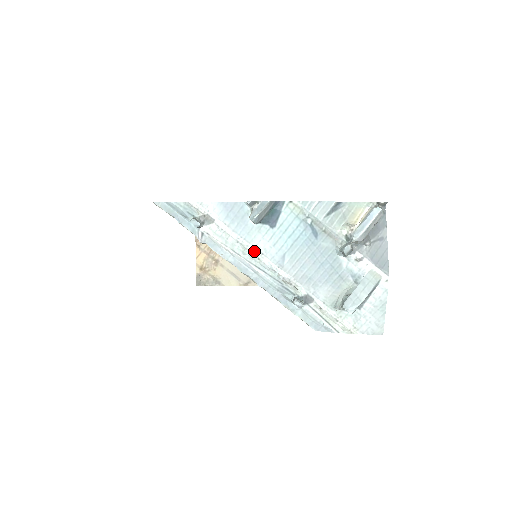
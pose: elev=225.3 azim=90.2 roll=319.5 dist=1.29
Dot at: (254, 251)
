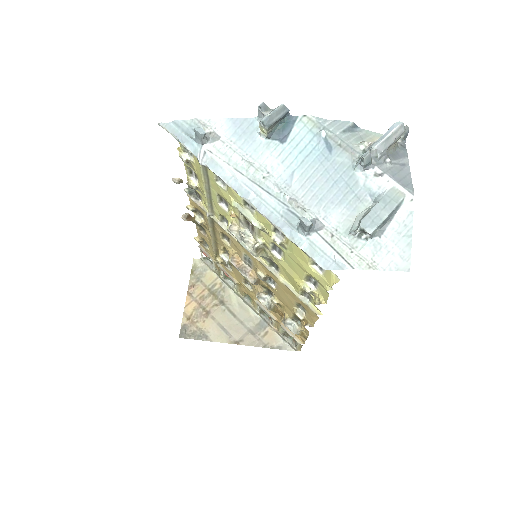
Dot at: (259, 169)
